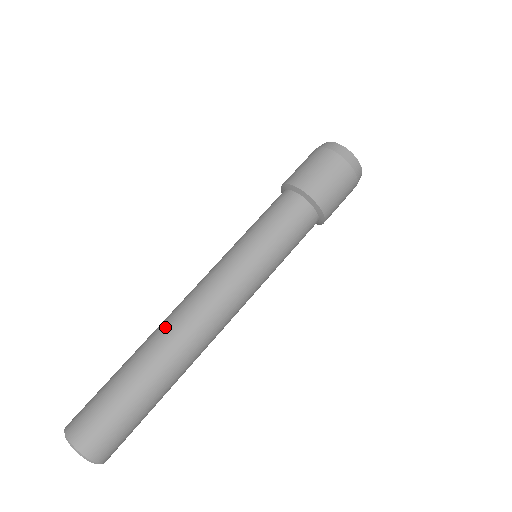
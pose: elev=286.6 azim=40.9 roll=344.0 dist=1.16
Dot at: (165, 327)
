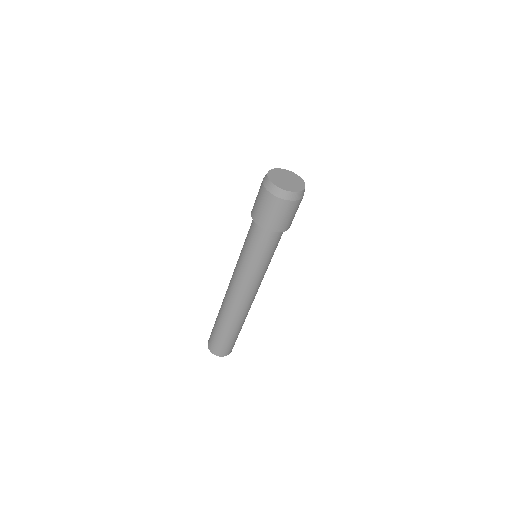
Dot at: (237, 314)
